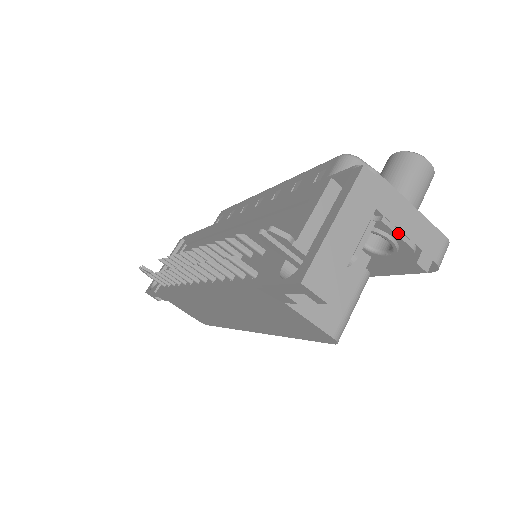
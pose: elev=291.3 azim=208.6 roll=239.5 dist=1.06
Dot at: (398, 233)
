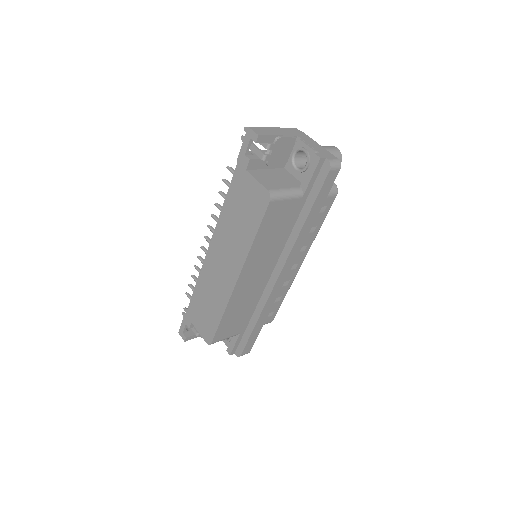
Dot at: (307, 145)
